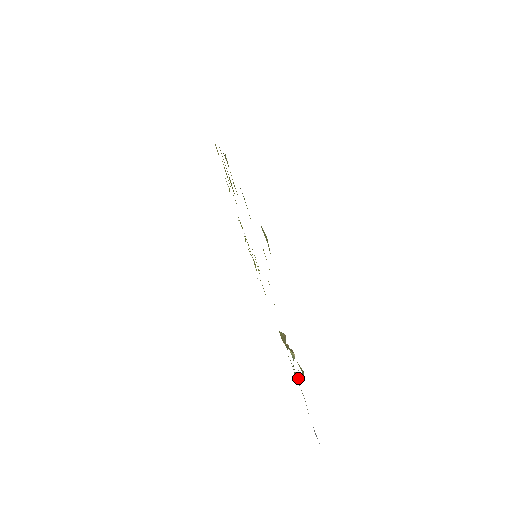
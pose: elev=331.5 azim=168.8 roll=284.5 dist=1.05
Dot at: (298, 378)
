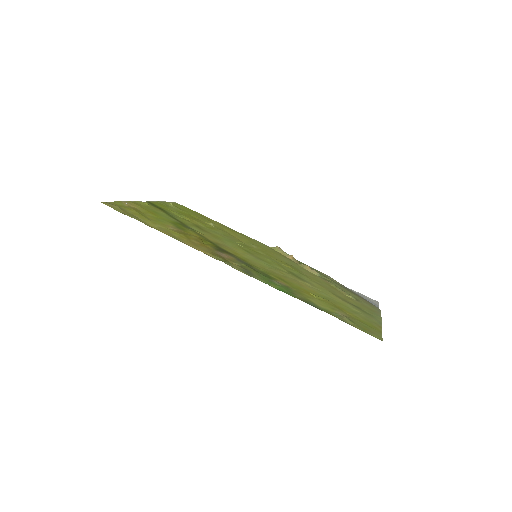
Dot at: (329, 280)
